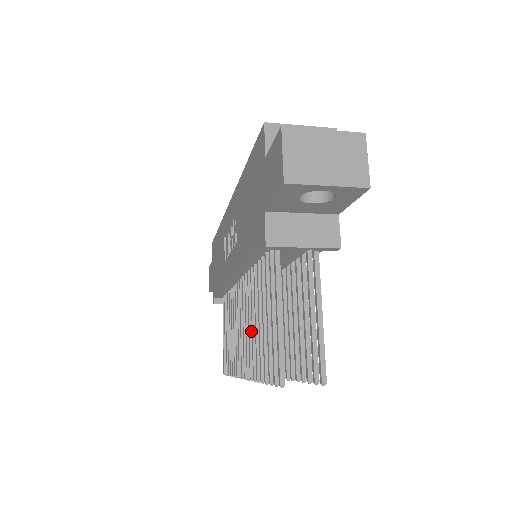
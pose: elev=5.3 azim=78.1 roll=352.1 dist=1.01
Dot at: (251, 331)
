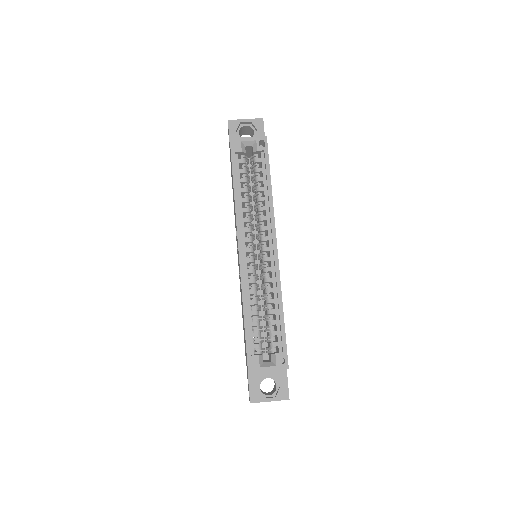
Dot at: occluded
